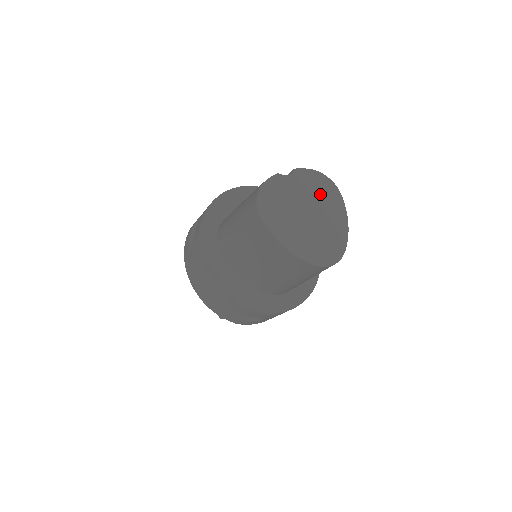
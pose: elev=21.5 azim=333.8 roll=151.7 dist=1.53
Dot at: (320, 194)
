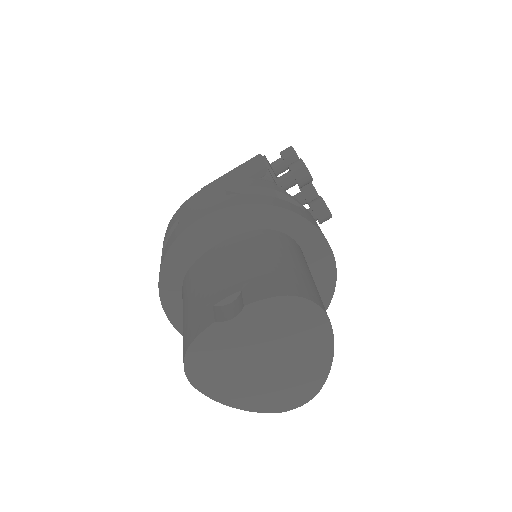
Dot at: (289, 329)
